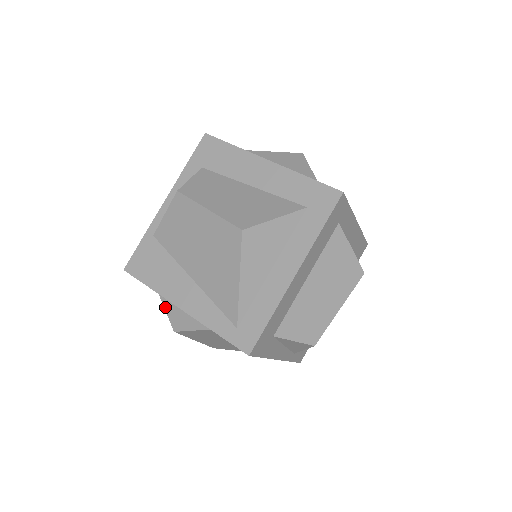
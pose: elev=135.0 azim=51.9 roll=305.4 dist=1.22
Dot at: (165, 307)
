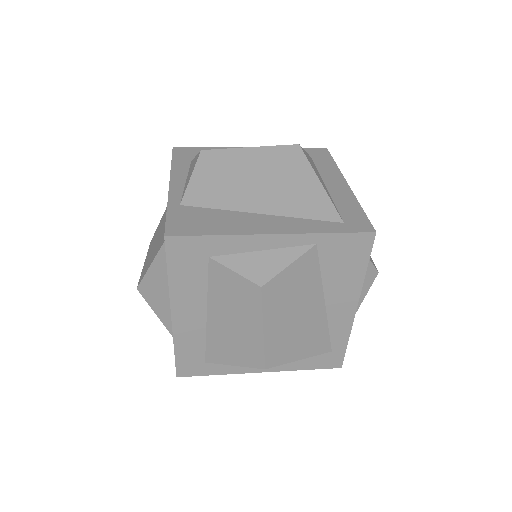
Dot at: (233, 268)
